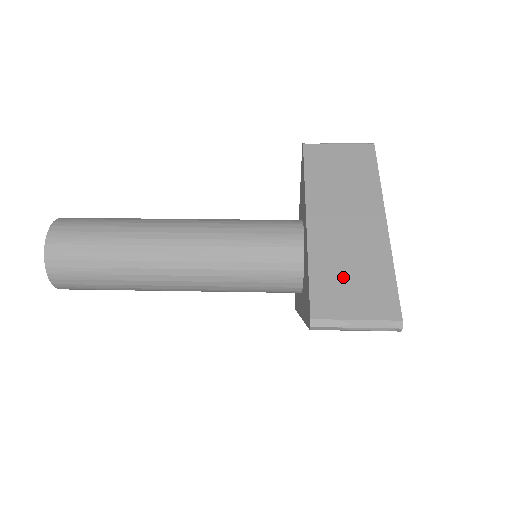
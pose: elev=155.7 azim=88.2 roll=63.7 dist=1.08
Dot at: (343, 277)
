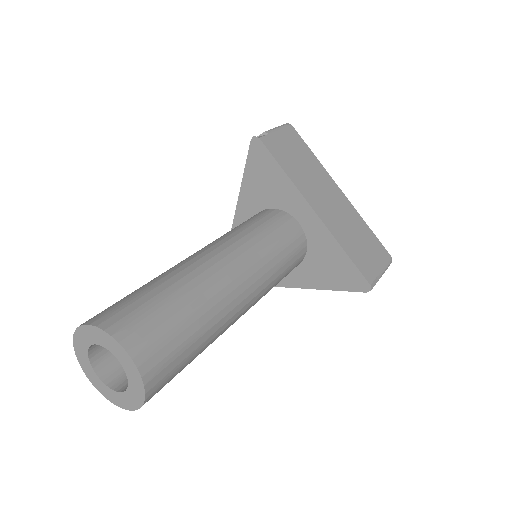
Dot at: (358, 245)
